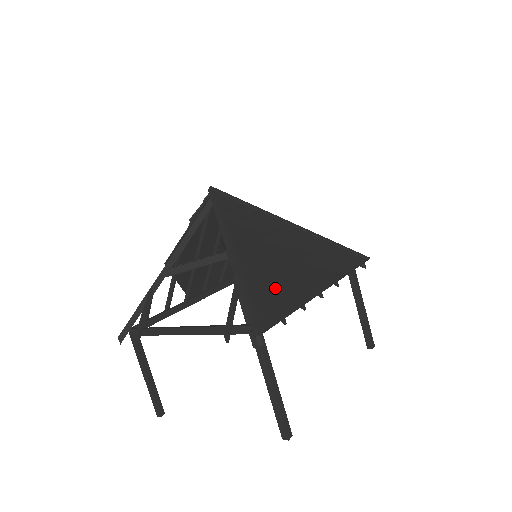
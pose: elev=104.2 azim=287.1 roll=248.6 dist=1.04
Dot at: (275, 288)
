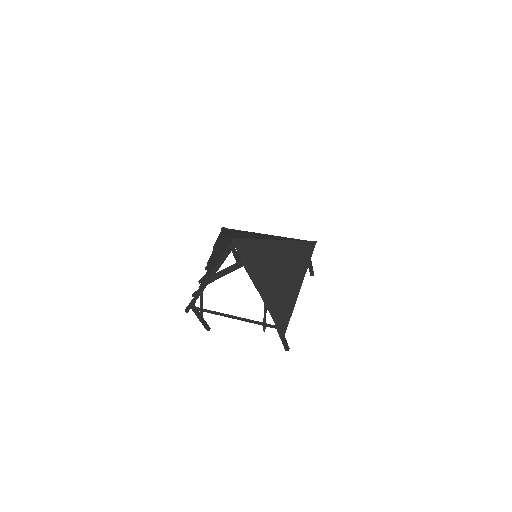
Dot at: (283, 302)
